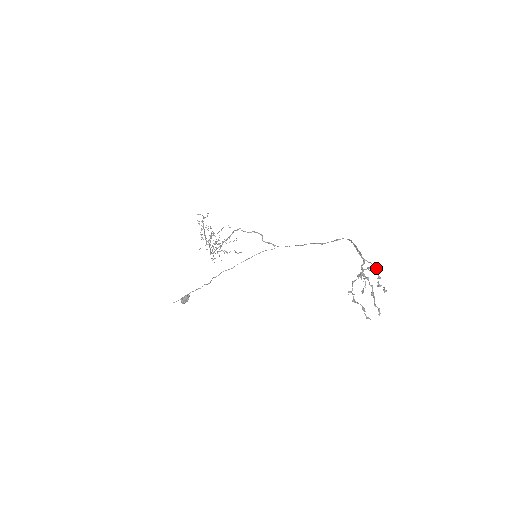
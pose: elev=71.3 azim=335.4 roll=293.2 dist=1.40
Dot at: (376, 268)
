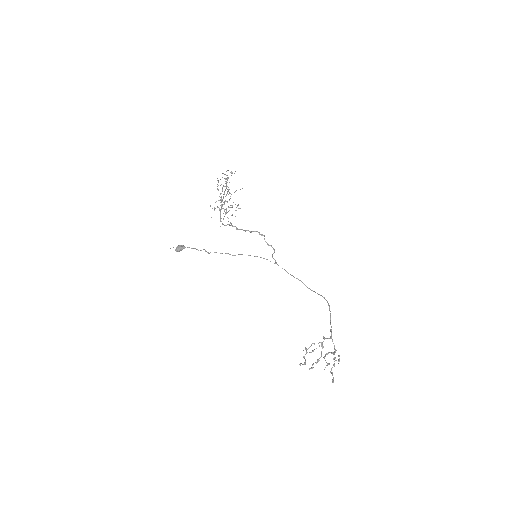
Dot at: occluded
